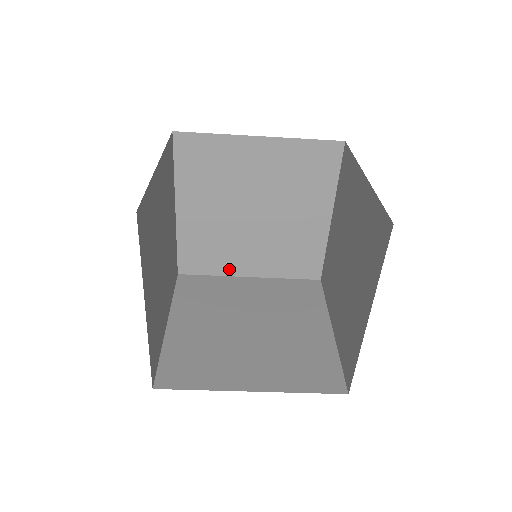
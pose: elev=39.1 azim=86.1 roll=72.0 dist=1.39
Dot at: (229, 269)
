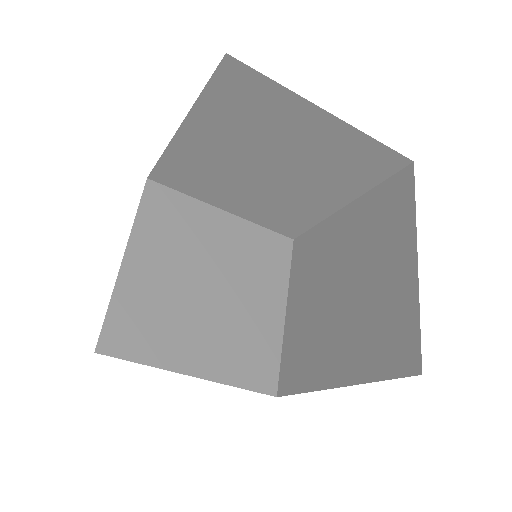
Dot at: (208, 197)
